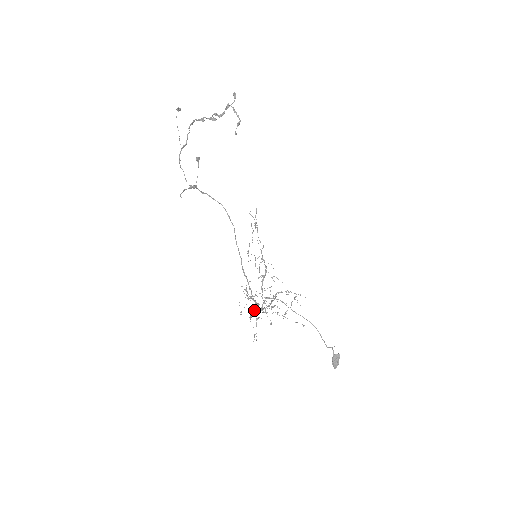
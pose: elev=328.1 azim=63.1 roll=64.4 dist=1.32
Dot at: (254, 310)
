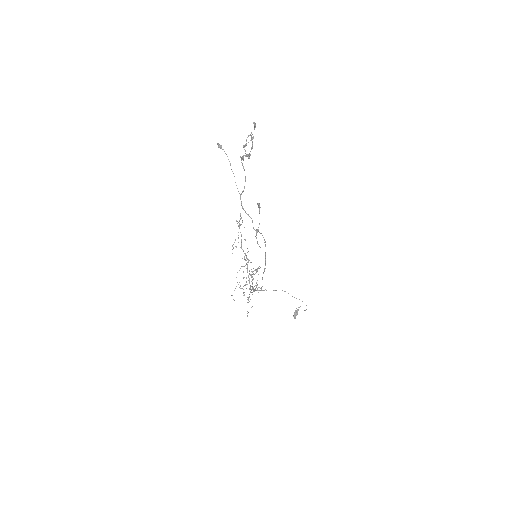
Dot at: occluded
